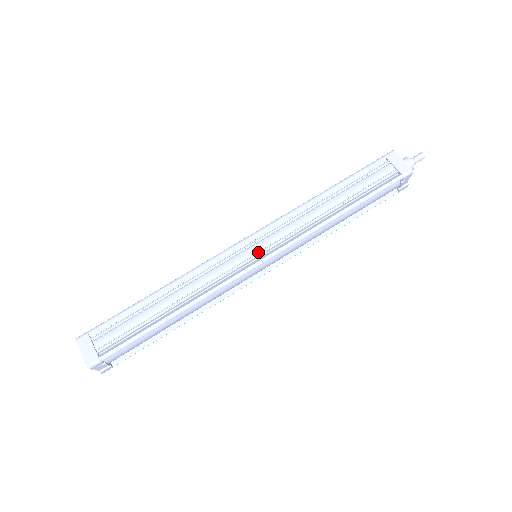
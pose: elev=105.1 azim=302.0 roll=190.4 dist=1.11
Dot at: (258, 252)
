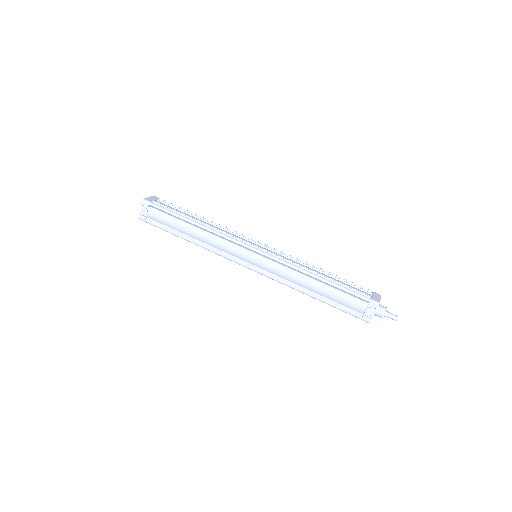
Dot at: (259, 247)
